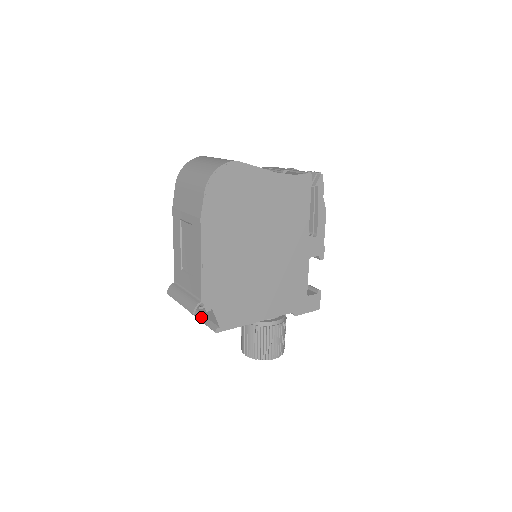
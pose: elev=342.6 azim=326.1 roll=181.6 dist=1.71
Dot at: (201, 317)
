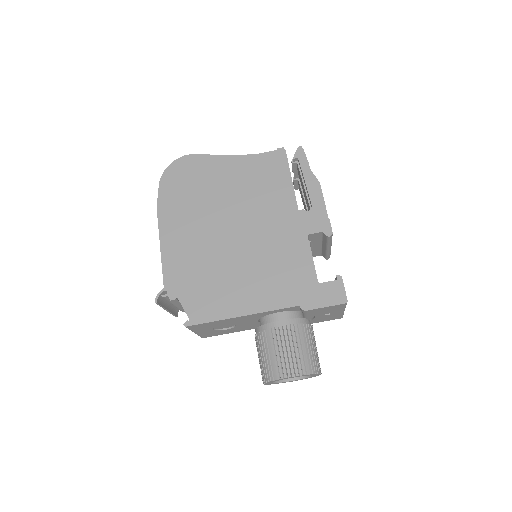
Dot at: occluded
